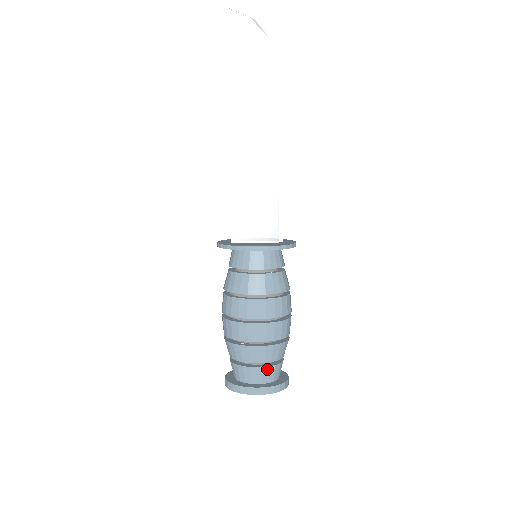
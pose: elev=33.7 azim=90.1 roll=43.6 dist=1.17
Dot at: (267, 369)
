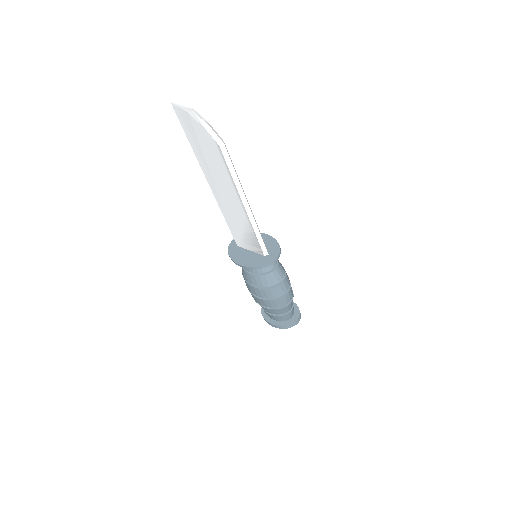
Dot at: (276, 316)
